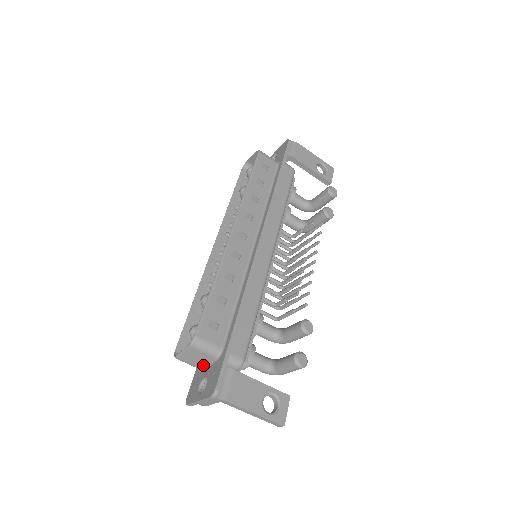
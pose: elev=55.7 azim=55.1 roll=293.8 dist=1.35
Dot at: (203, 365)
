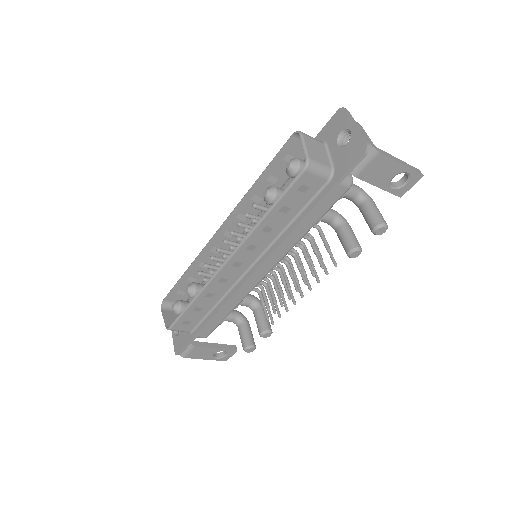
Dot at: occluded
